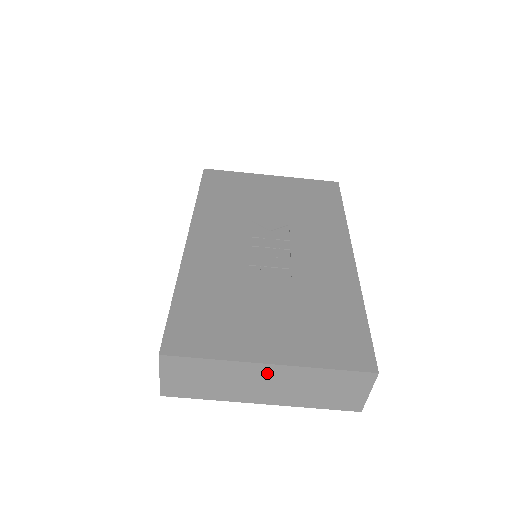
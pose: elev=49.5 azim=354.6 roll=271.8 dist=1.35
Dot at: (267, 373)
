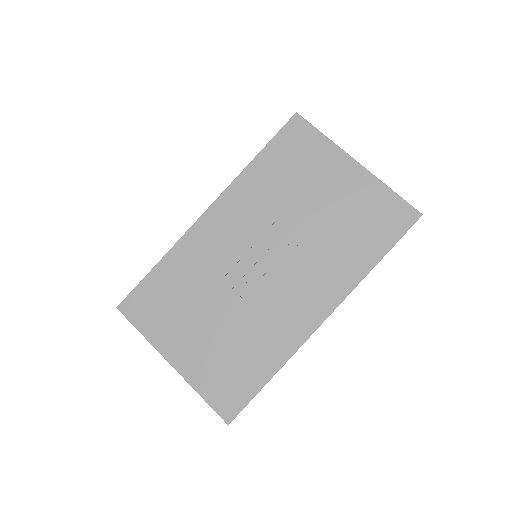
Dot at: occluded
